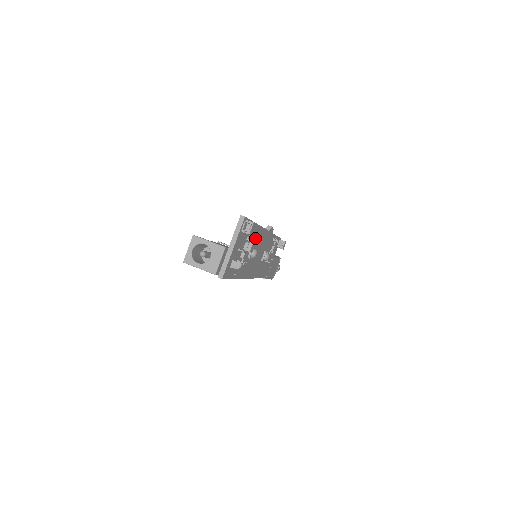
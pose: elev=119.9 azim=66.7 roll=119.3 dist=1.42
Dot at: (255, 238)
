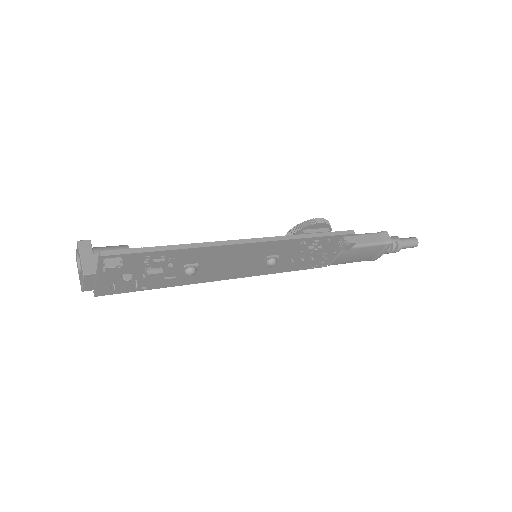
Dot at: (193, 257)
